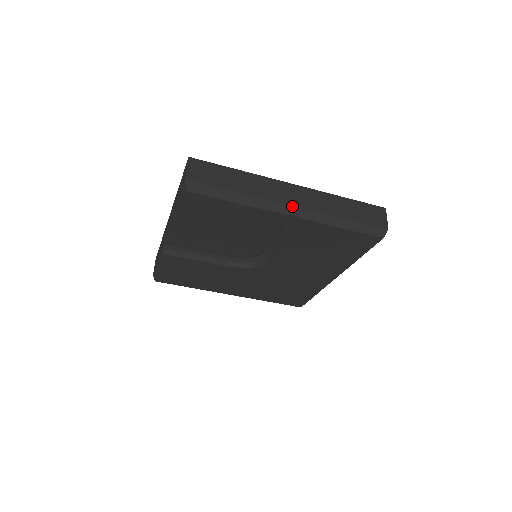
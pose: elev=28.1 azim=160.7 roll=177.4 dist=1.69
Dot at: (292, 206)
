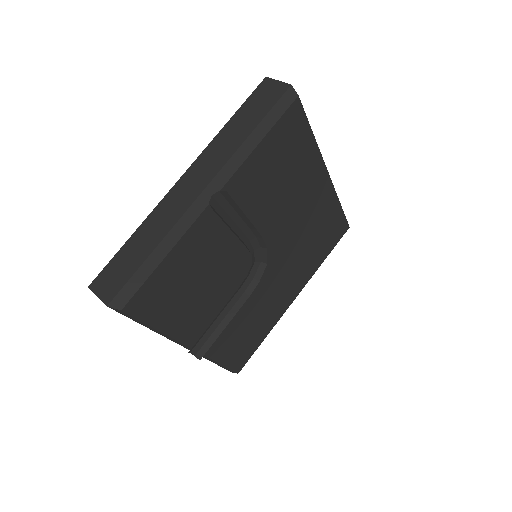
Dot at: (202, 192)
